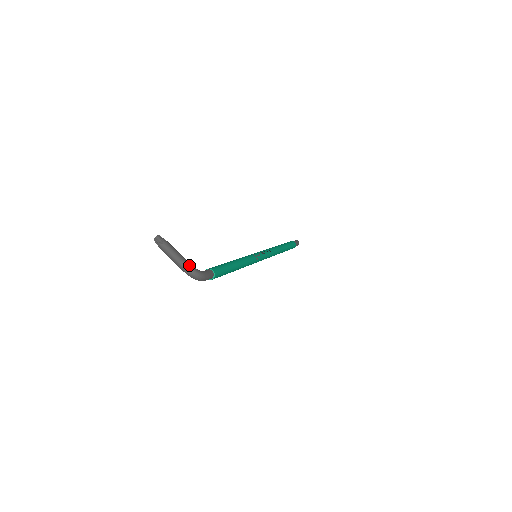
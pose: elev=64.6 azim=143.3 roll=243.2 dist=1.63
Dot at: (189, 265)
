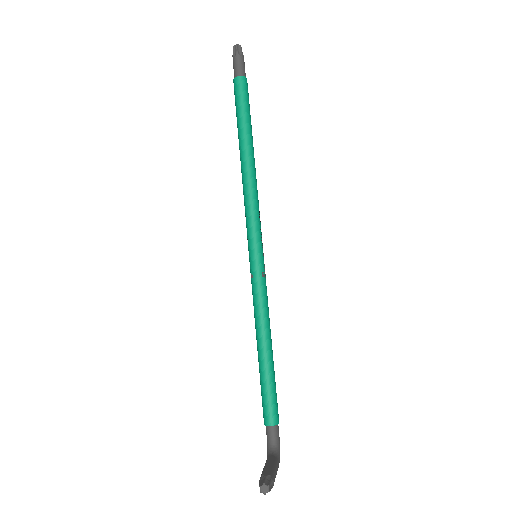
Dot at: occluded
